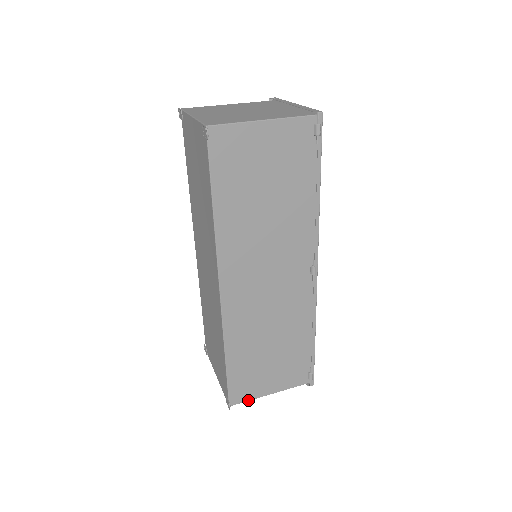
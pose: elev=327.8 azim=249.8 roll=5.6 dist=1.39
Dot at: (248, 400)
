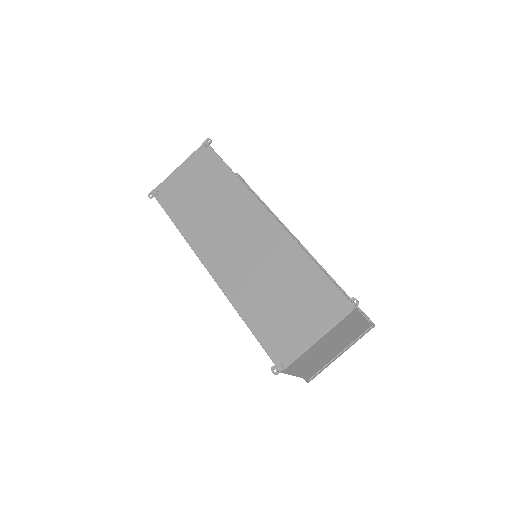
Dot at: occluded
